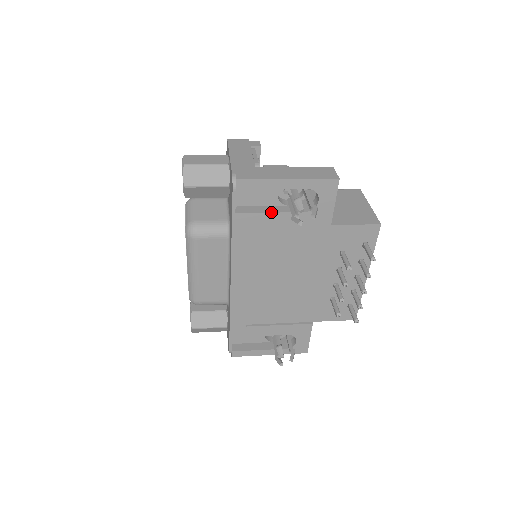
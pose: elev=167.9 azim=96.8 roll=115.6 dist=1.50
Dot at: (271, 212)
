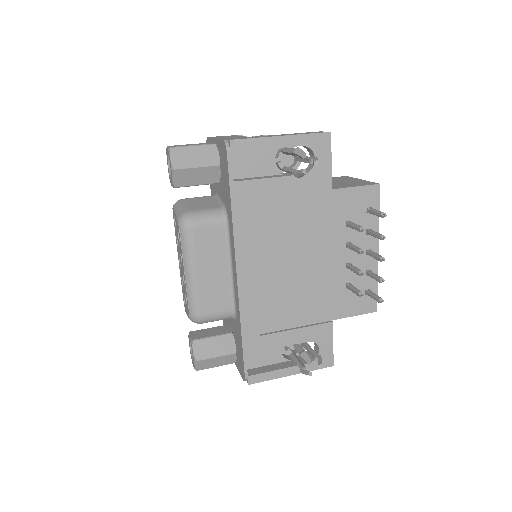
Dot at: (269, 177)
